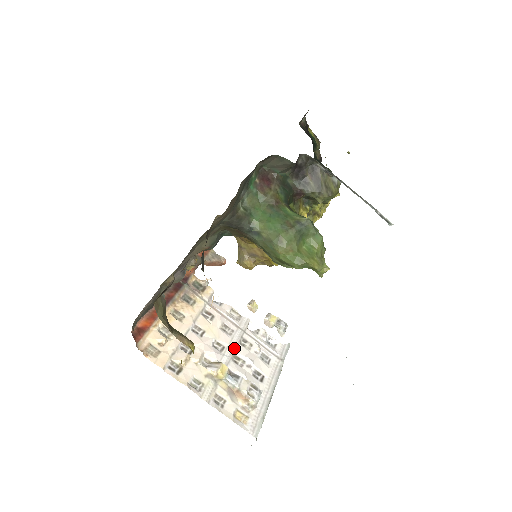
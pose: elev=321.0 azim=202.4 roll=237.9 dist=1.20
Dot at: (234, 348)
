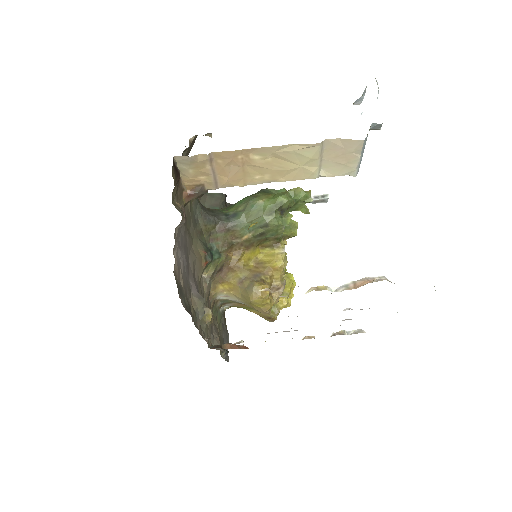
Dot at: occluded
